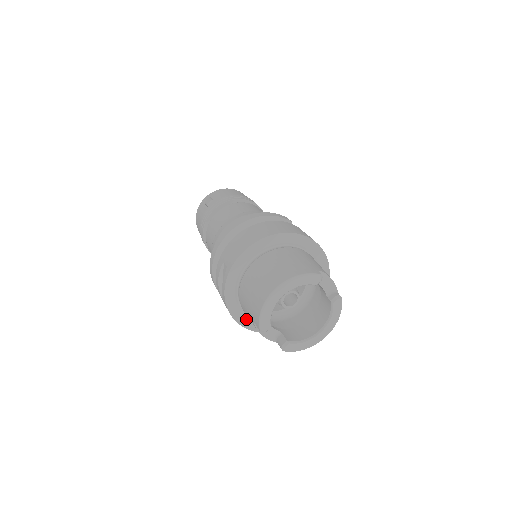
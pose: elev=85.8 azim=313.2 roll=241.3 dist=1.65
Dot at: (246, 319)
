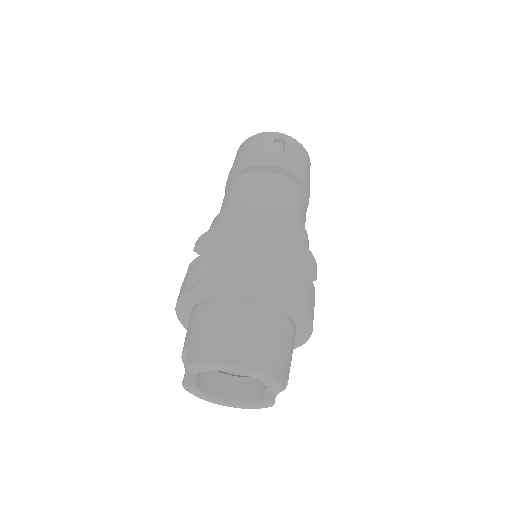
Dot at: (186, 311)
